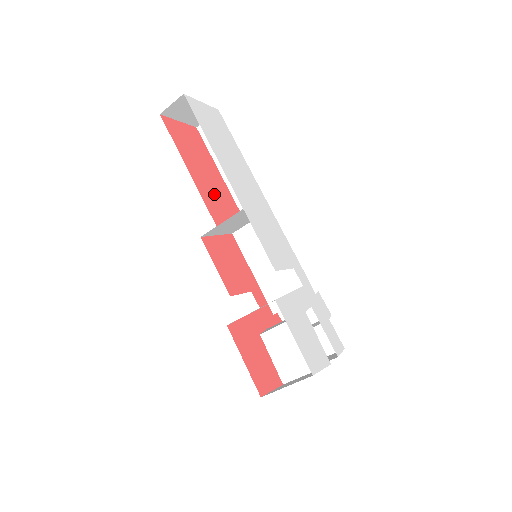
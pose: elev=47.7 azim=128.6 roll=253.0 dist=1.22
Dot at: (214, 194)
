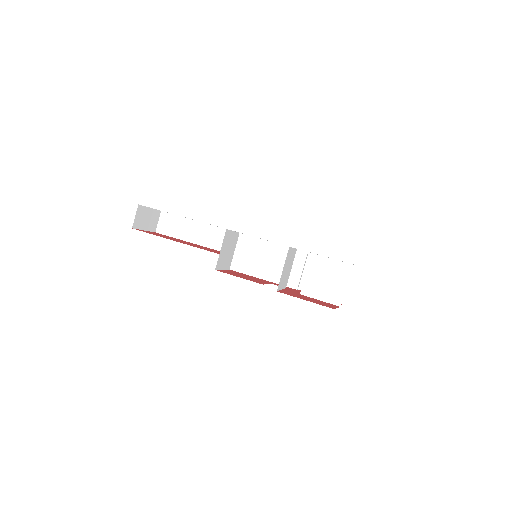
Dot at: (200, 247)
